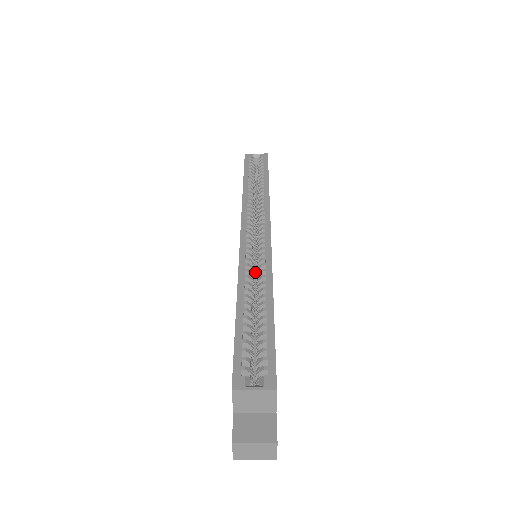
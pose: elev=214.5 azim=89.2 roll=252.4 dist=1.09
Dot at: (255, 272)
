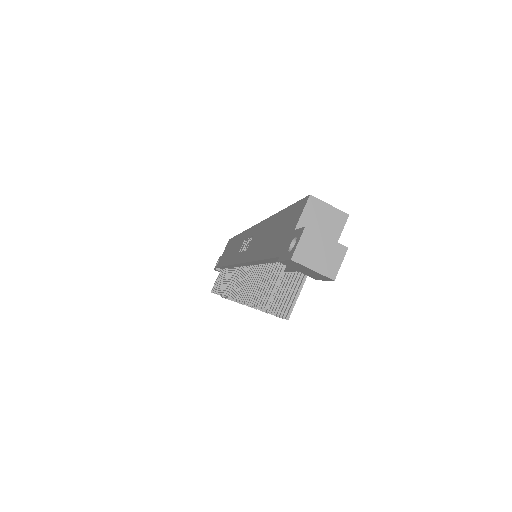
Dot at: occluded
